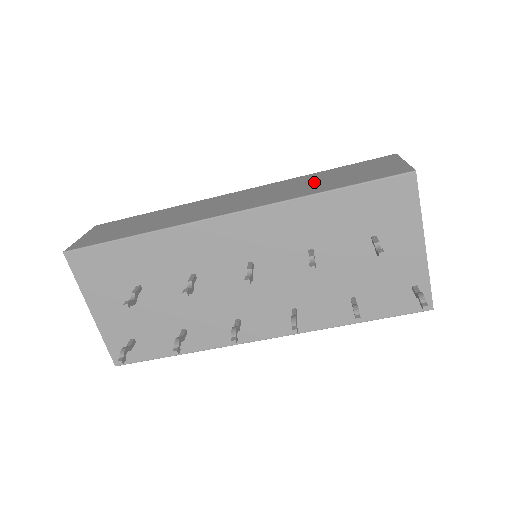
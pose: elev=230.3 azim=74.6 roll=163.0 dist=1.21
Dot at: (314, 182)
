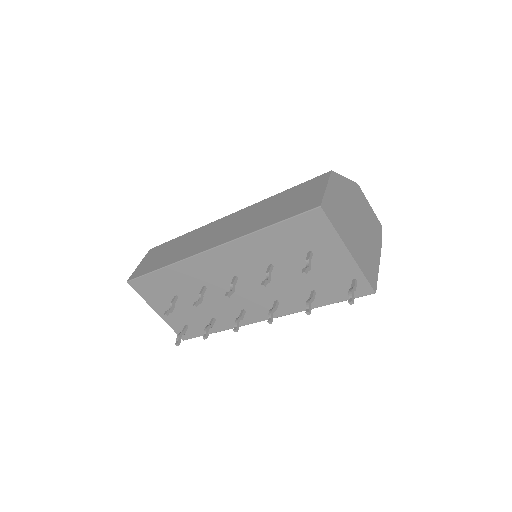
Dot at: (267, 211)
